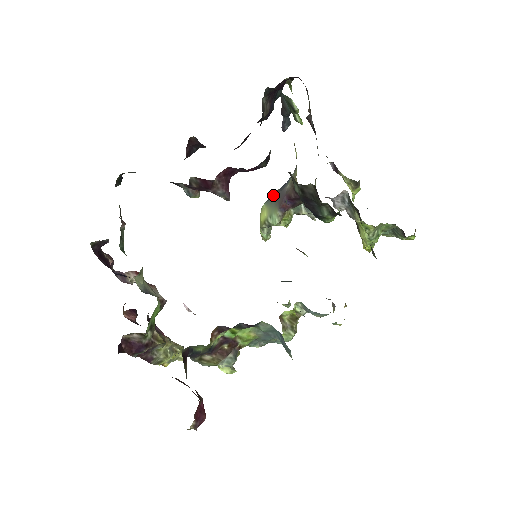
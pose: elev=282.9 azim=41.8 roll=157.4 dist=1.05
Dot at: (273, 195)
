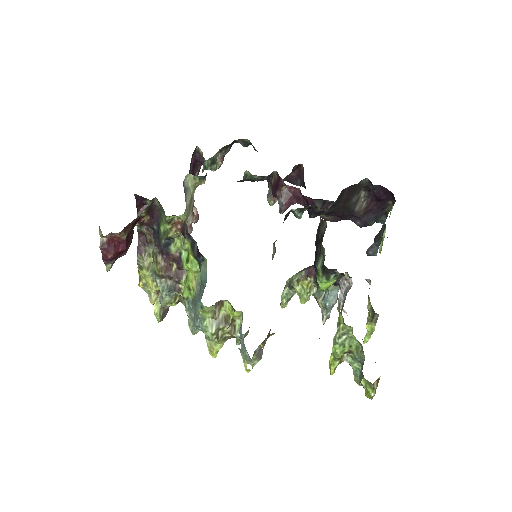
Dot at: occluded
